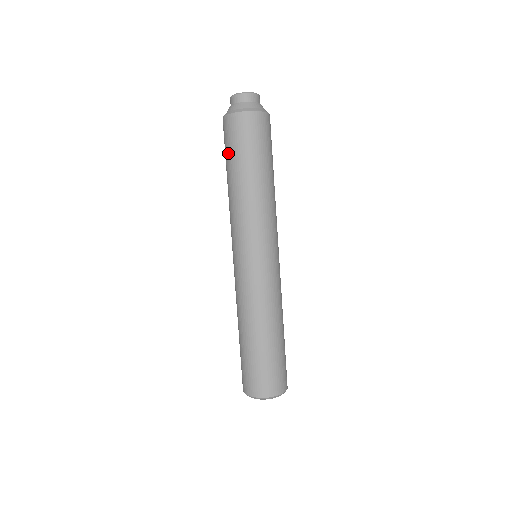
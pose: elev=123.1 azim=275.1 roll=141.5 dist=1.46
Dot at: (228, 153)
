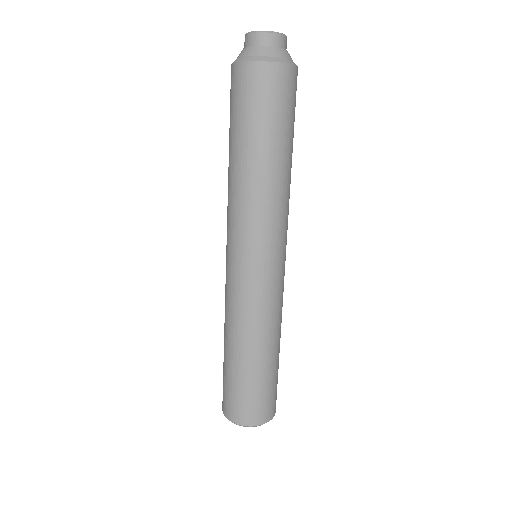
Dot at: (231, 118)
